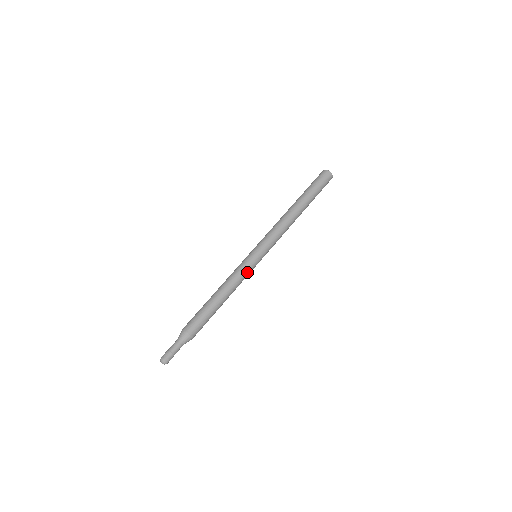
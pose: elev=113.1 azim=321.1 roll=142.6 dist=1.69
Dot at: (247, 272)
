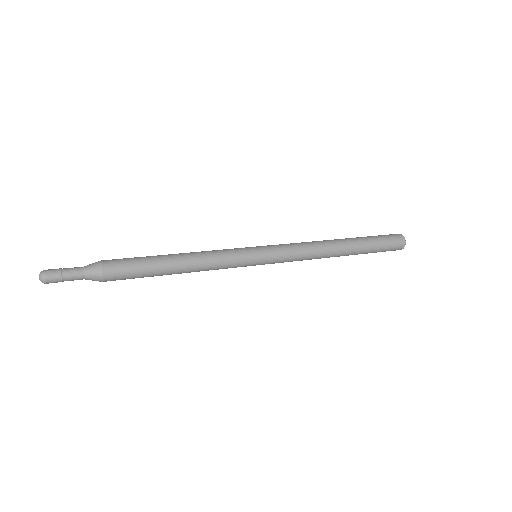
Dot at: (232, 260)
